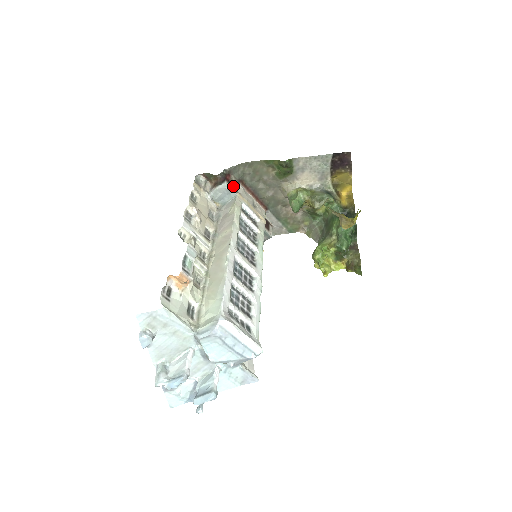
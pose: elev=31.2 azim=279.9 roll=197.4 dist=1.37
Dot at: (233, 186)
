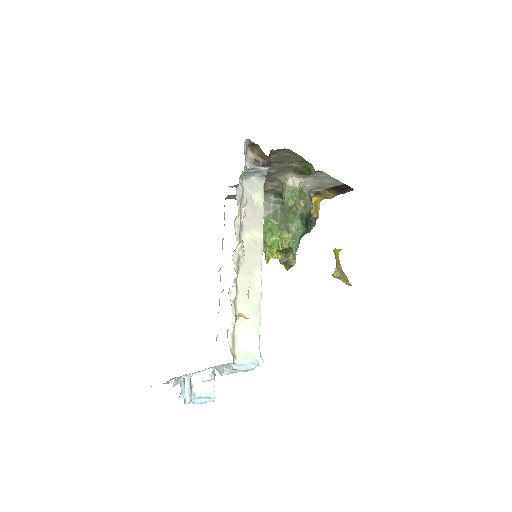
Dot at: occluded
